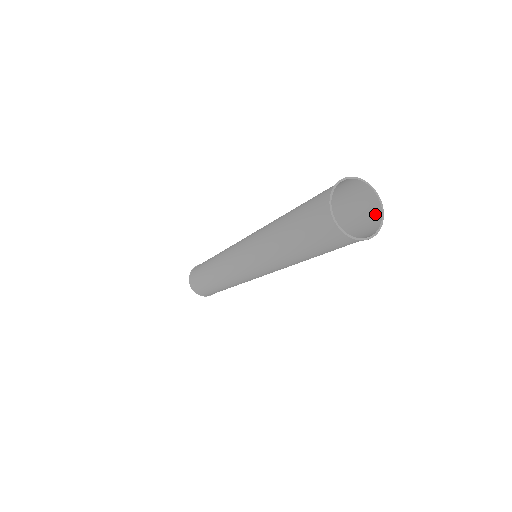
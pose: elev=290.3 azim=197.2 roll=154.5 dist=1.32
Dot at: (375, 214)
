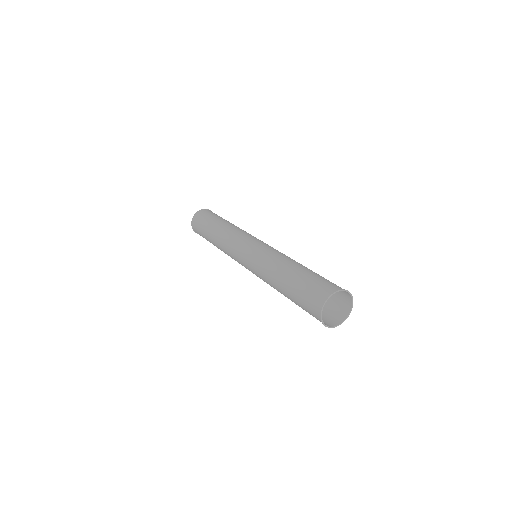
Dot at: (344, 291)
